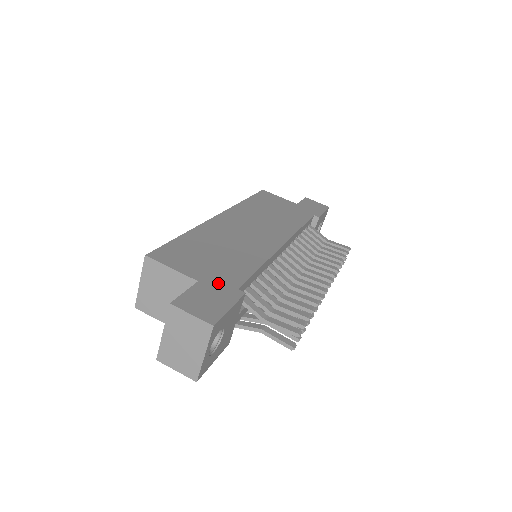
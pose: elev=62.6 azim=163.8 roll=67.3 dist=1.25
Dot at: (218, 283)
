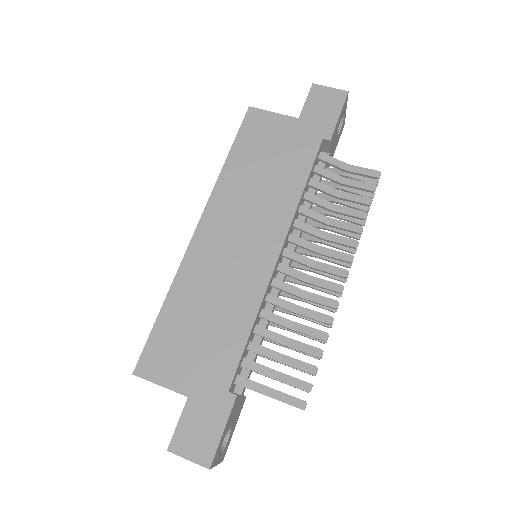
Dot at: (208, 391)
